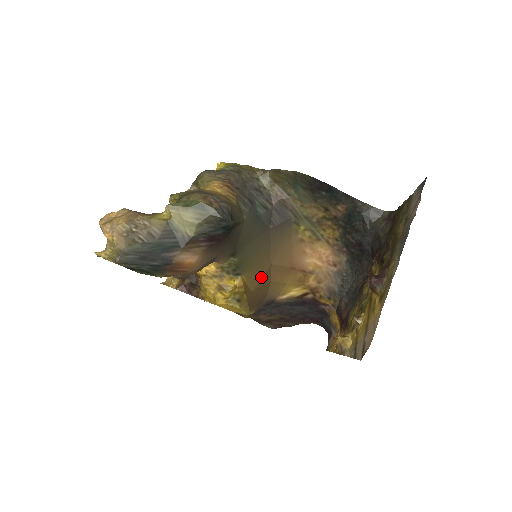
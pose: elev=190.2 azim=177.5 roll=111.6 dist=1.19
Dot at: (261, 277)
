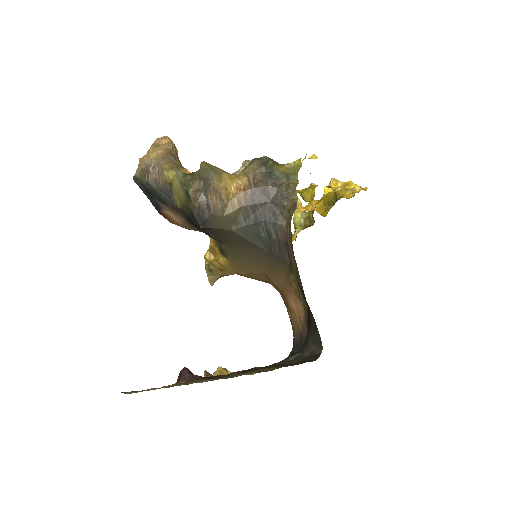
Dot at: (249, 272)
